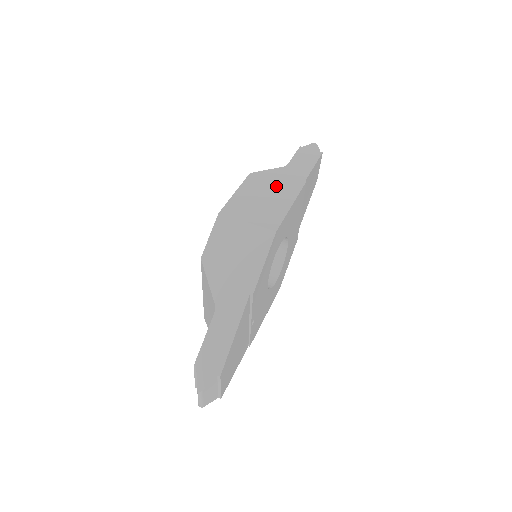
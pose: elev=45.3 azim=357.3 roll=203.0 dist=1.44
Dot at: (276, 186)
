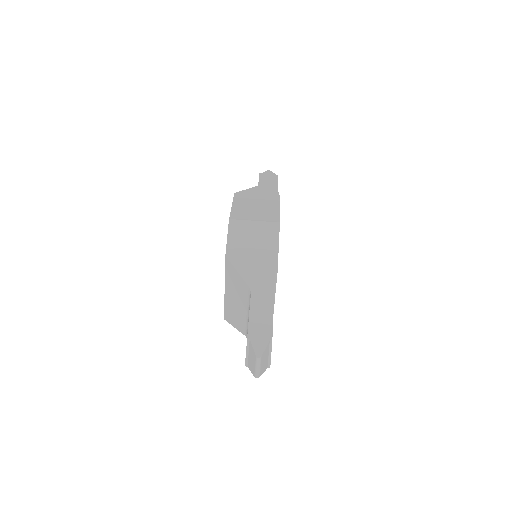
Dot at: (260, 198)
